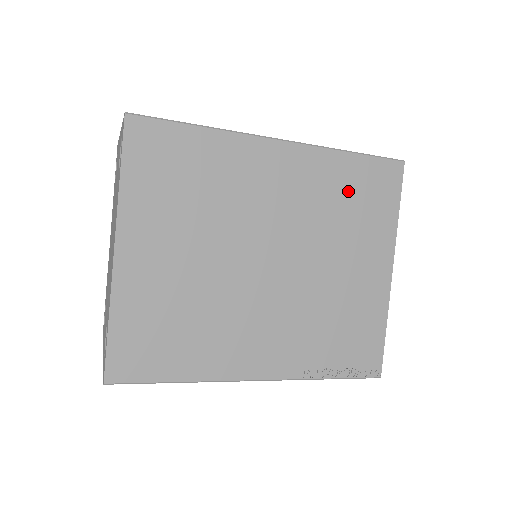
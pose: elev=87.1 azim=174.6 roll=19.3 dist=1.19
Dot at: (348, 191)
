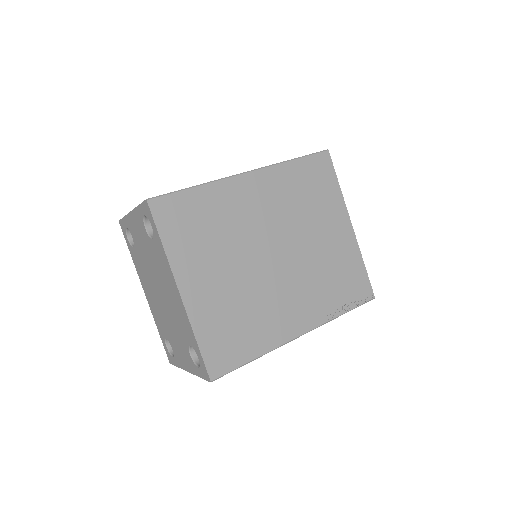
Dot at: (303, 186)
